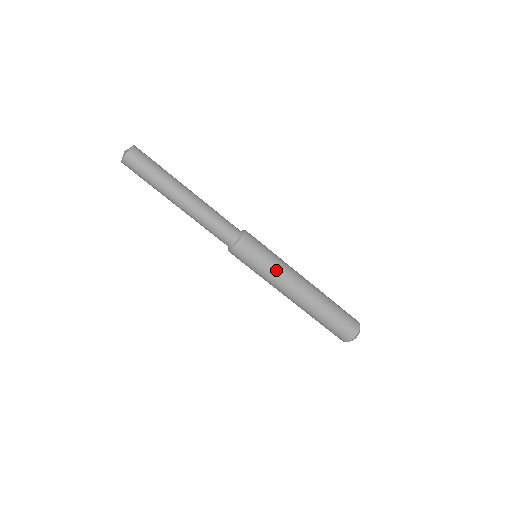
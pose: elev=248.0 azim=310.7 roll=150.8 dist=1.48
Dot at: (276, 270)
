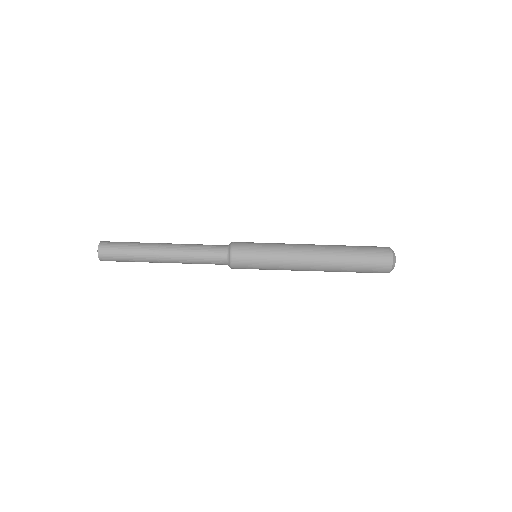
Dot at: (278, 262)
